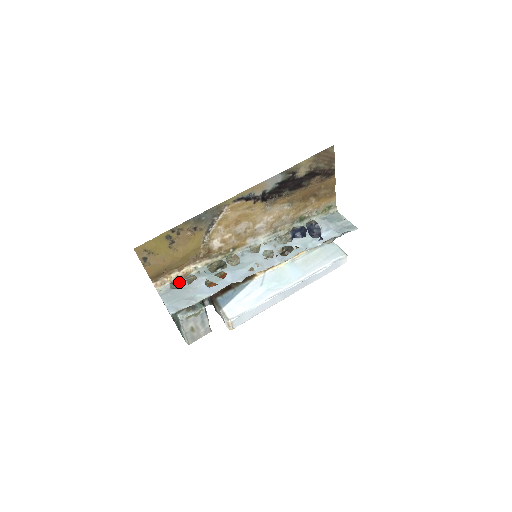
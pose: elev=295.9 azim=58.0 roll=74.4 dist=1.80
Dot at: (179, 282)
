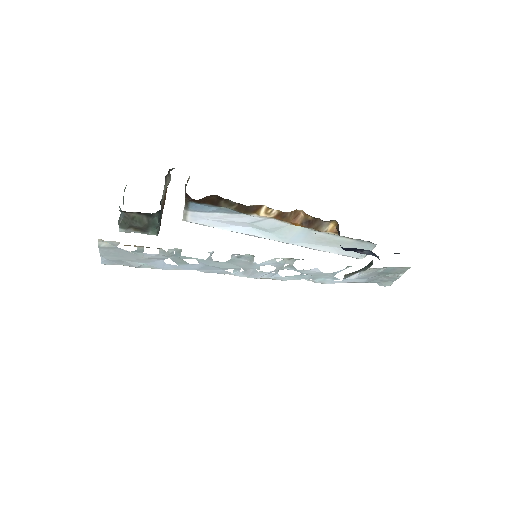
Dot at: occluded
